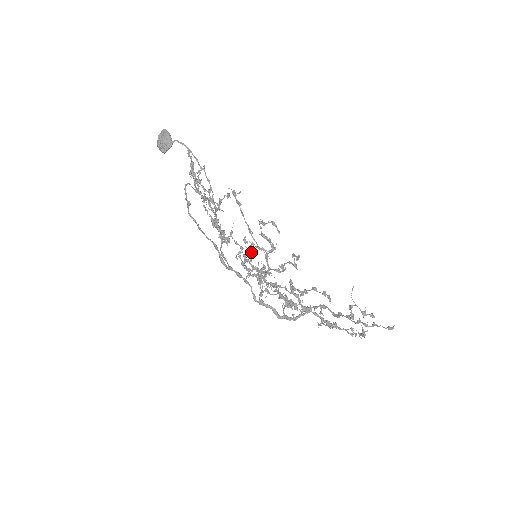
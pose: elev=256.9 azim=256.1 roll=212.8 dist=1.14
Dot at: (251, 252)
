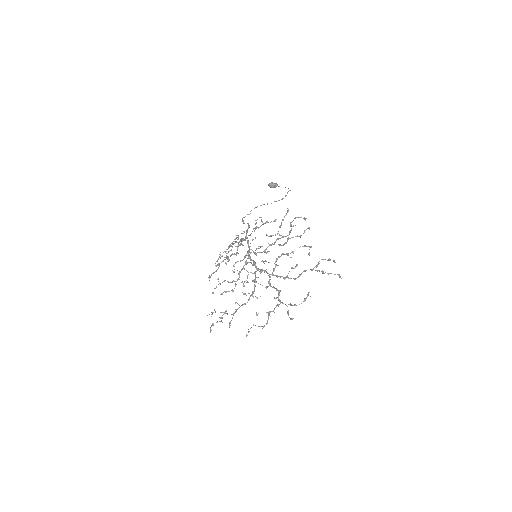
Dot at: (261, 246)
